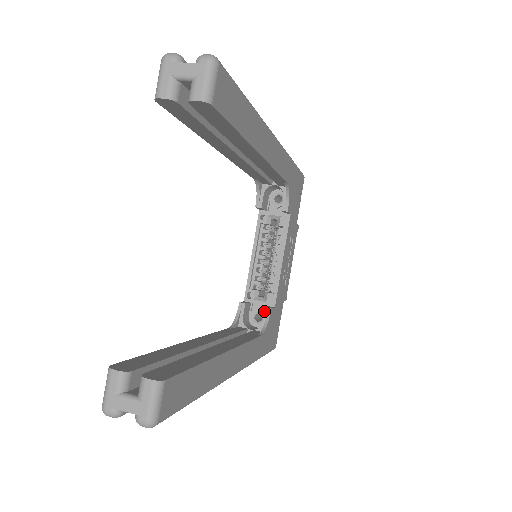
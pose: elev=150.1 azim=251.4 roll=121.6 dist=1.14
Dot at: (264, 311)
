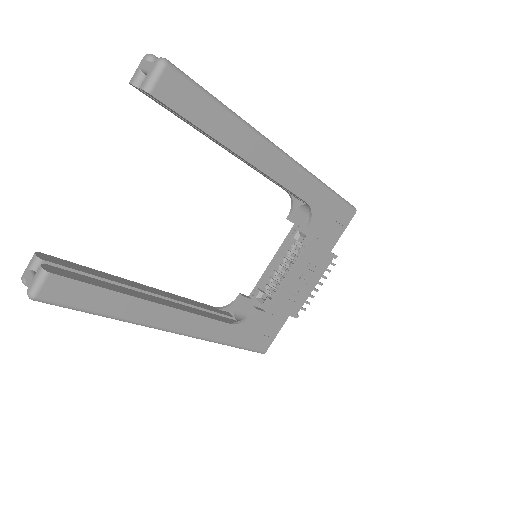
Dot at: (251, 309)
